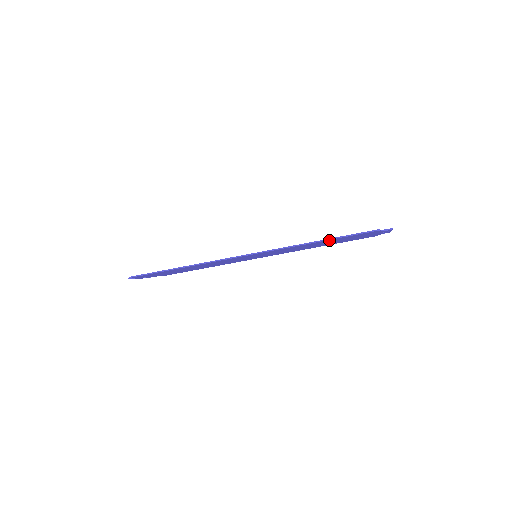
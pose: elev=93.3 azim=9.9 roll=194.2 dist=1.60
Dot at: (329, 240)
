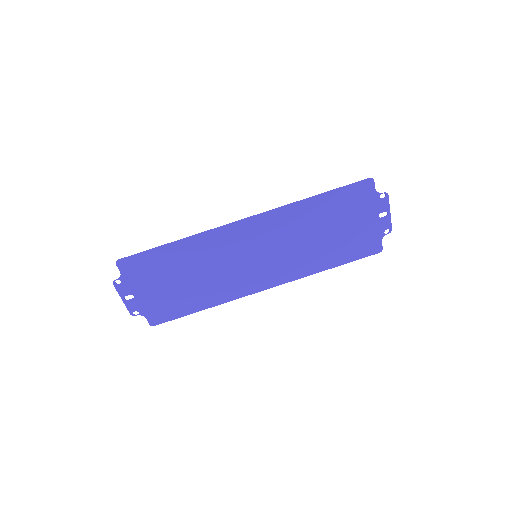
Dot at: (327, 200)
